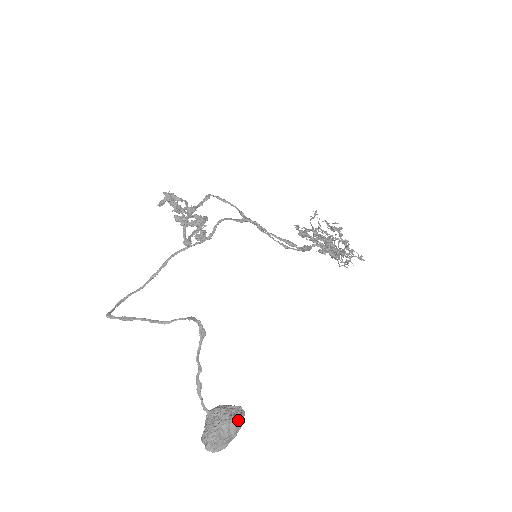
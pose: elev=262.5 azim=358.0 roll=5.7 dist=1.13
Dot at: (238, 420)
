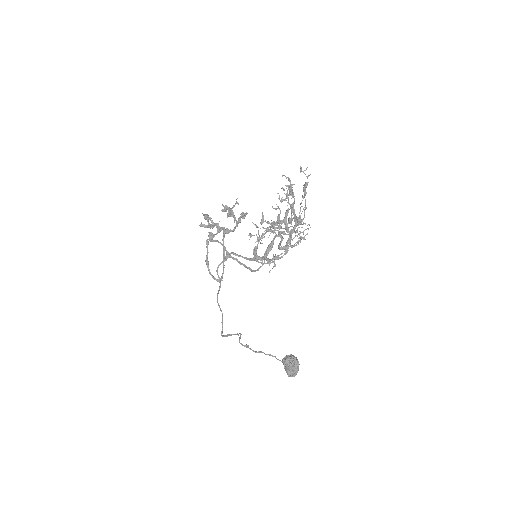
Dot at: (292, 366)
